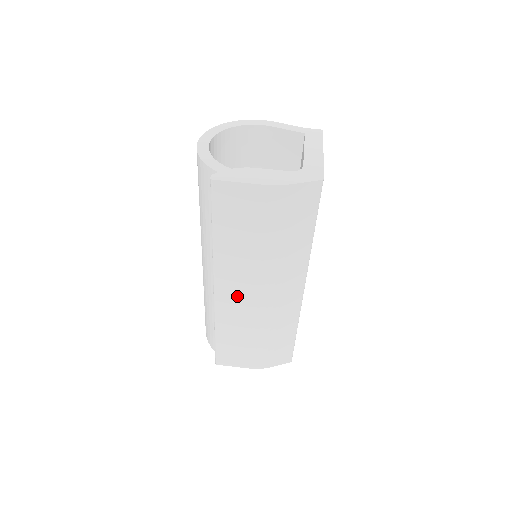
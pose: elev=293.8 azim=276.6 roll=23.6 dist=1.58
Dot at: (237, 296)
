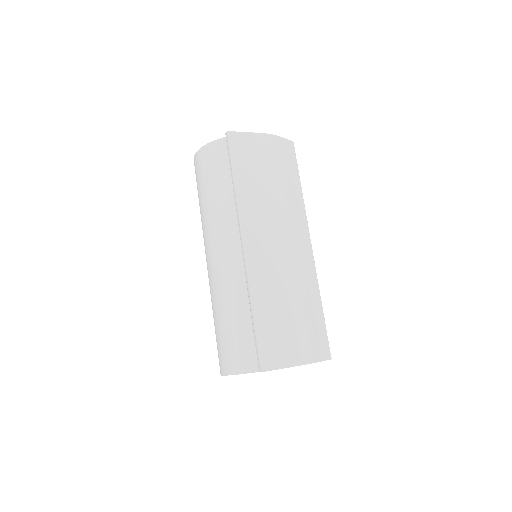
Dot at: (265, 248)
